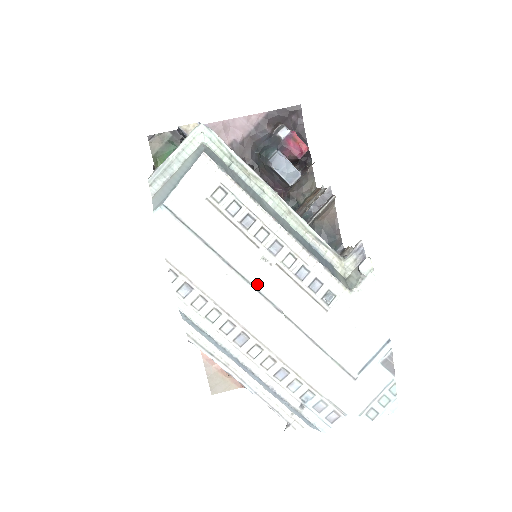
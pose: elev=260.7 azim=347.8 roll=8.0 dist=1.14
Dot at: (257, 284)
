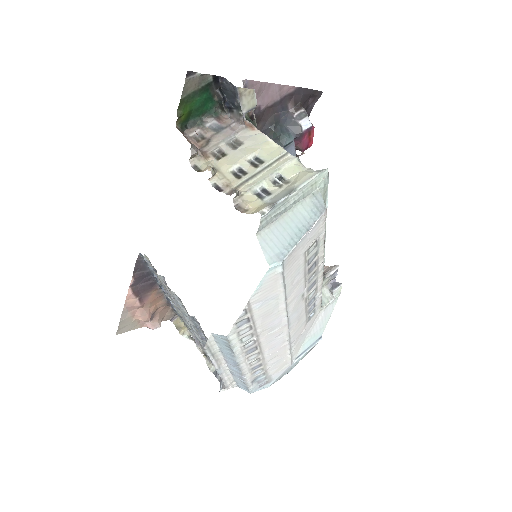
Dot at: (290, 315)
